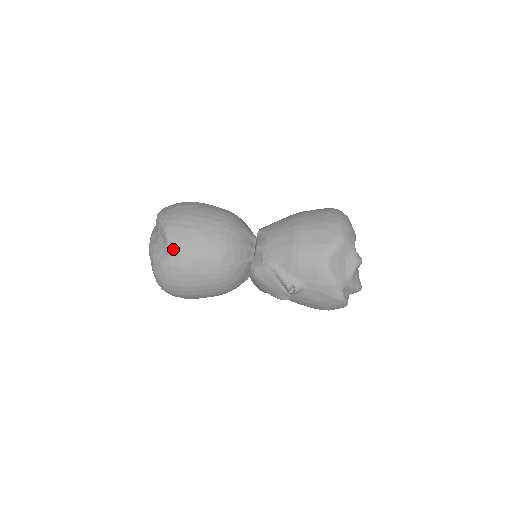
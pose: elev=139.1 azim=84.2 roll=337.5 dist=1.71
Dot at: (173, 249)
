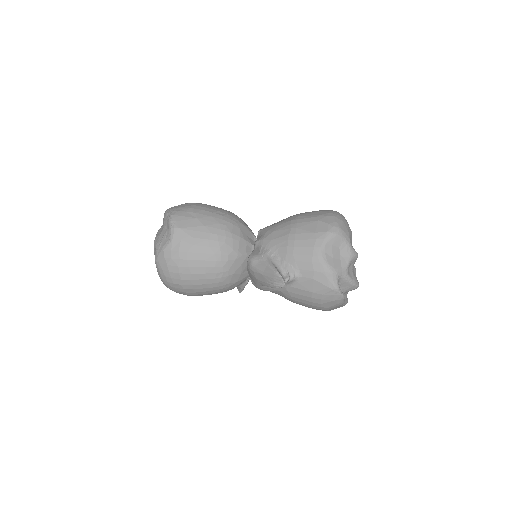
Dot at: (175, 234)
